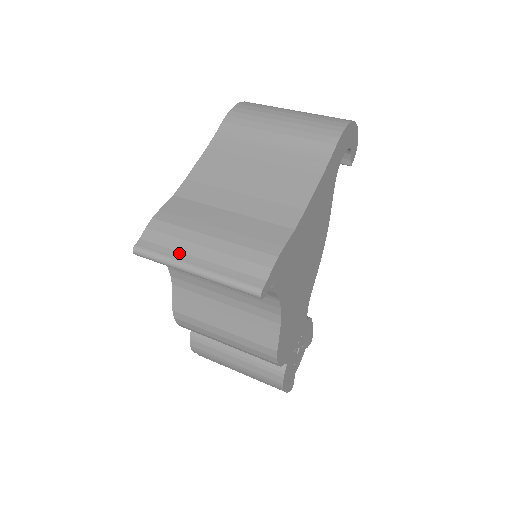
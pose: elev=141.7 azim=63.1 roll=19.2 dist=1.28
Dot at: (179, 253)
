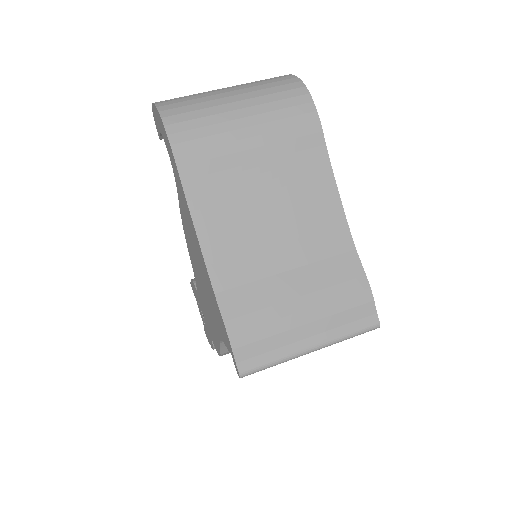
Dot at: (287, 347)
